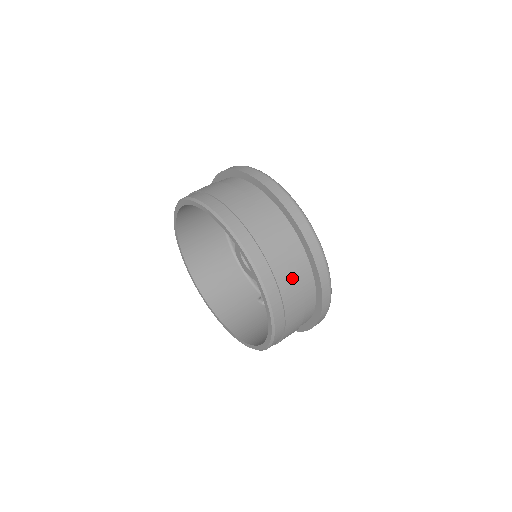
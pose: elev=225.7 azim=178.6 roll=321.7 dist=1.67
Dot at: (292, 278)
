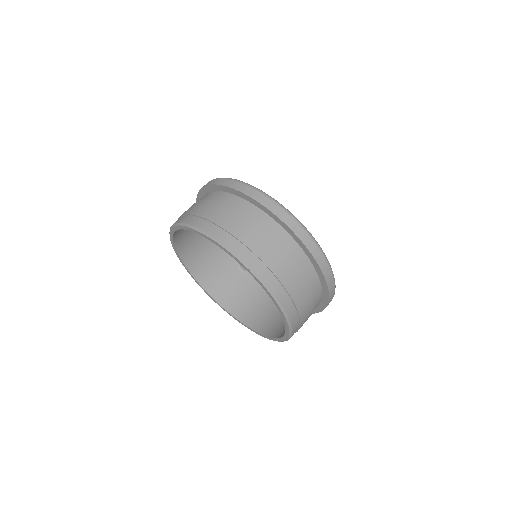
Dot at: (233, 217)
